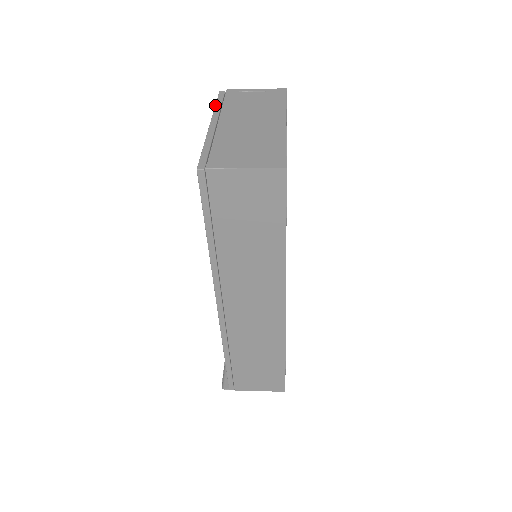
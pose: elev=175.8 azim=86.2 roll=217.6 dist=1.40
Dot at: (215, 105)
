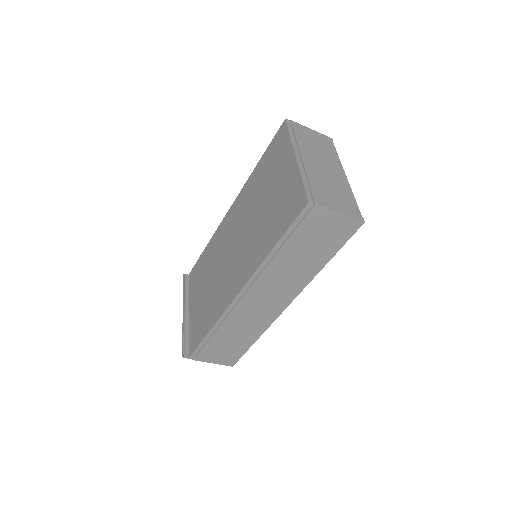
Dot at: (290, 135)
